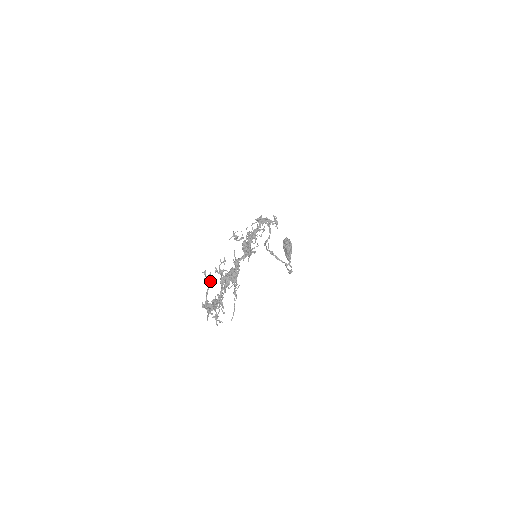
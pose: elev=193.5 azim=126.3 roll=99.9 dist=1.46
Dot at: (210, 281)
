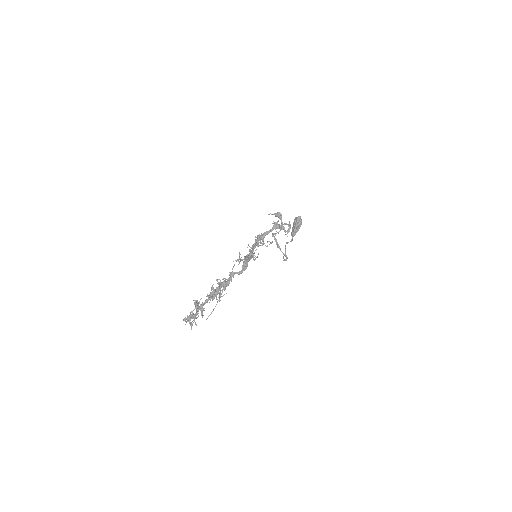
Dot at: (198, 305)
